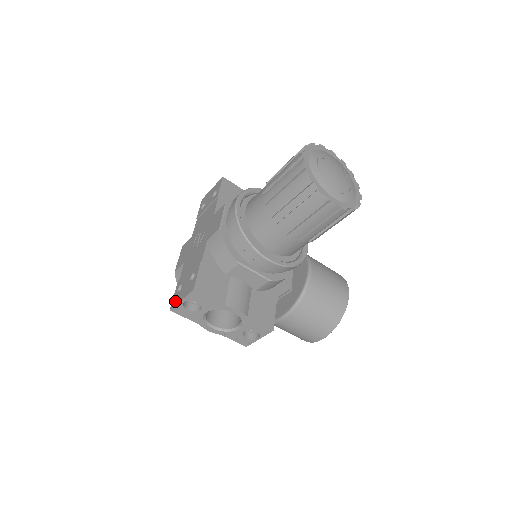
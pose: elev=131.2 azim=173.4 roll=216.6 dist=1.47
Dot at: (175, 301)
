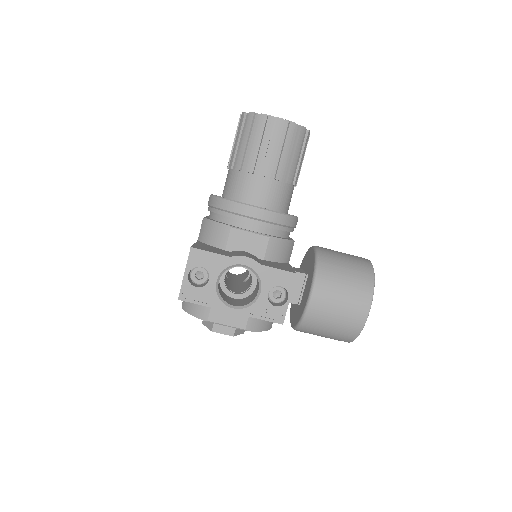
Dot at: (181, 287)
